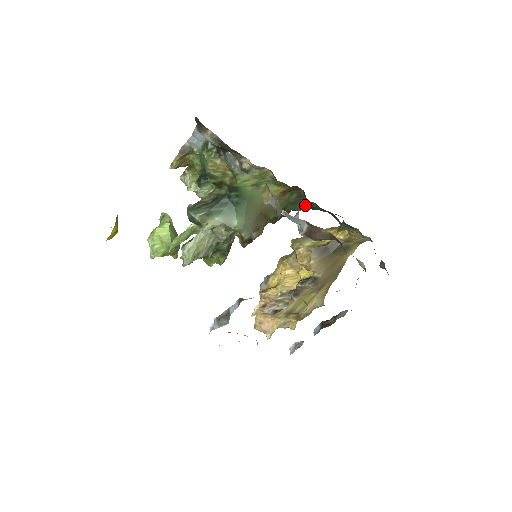
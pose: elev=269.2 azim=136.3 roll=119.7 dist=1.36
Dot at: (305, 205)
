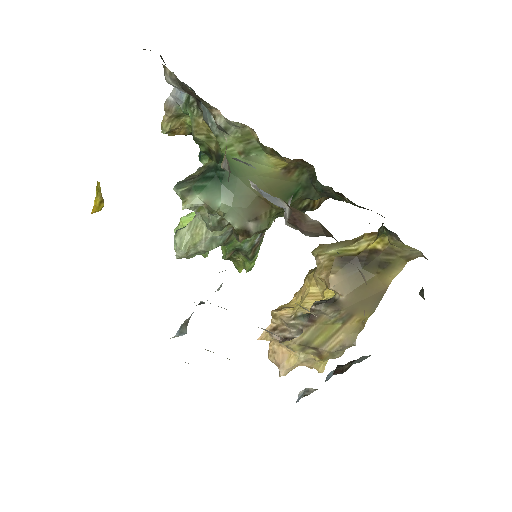
Dot at: (320, 191)
